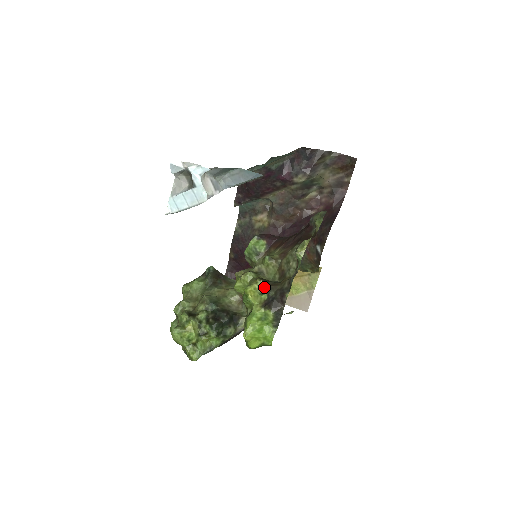
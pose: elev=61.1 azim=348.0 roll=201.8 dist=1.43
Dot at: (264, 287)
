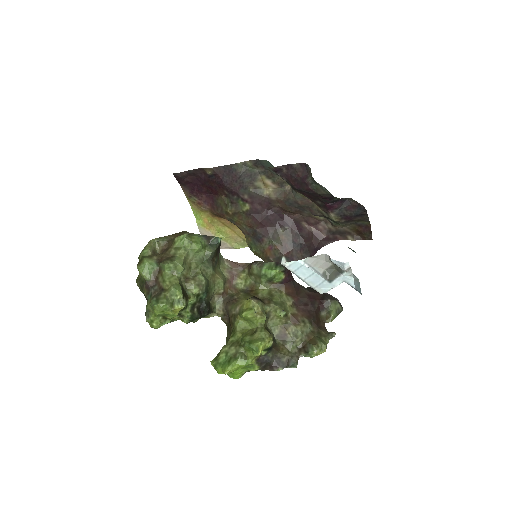
Dot at: (270, 347)
